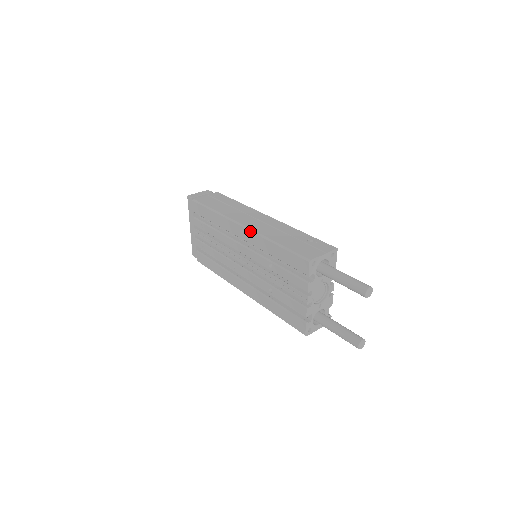
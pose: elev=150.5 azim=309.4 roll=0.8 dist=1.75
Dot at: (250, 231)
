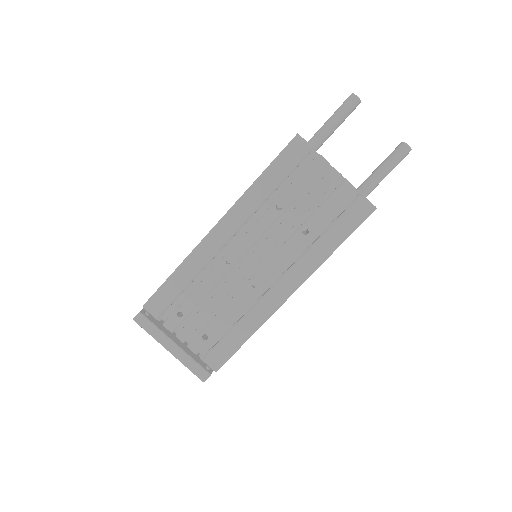
Dot at: (228, 214)
